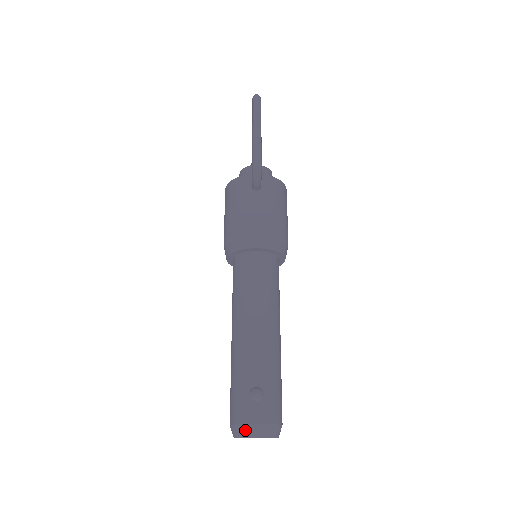
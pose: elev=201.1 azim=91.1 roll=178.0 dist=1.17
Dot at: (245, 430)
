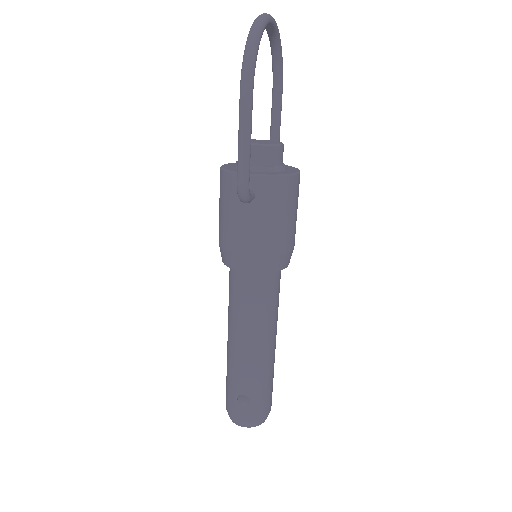
Dot at: (234, 420)
